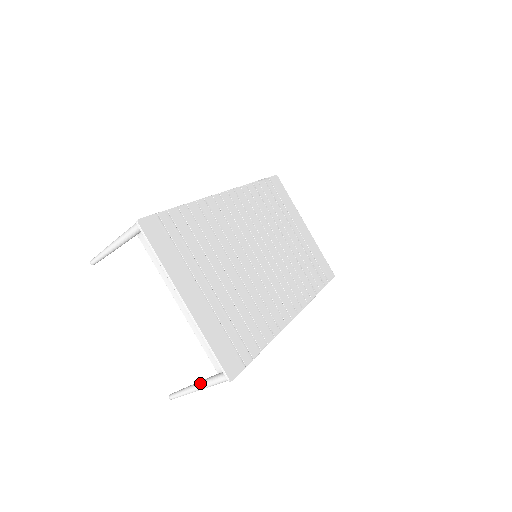
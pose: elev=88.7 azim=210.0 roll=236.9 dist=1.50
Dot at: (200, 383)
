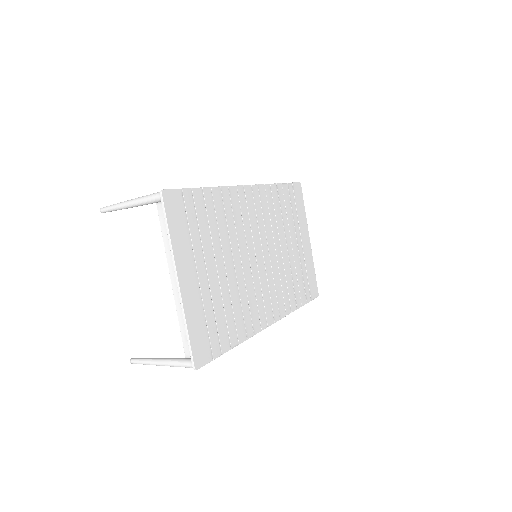
Dot at: (165, 360)
